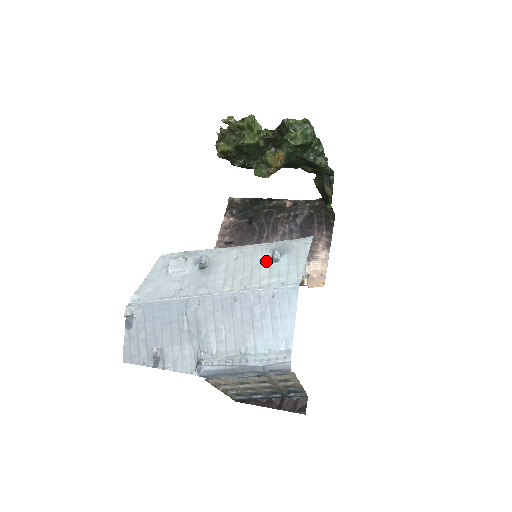
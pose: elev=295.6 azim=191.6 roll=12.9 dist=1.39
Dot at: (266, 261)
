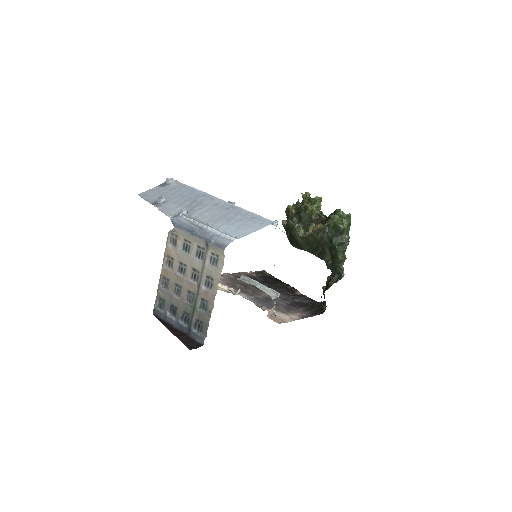
Dot at: occluded
